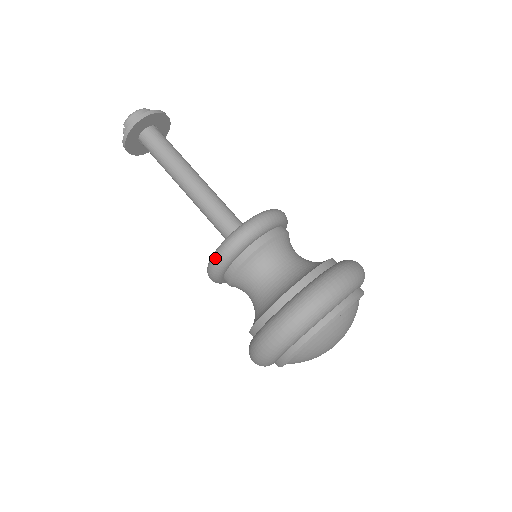
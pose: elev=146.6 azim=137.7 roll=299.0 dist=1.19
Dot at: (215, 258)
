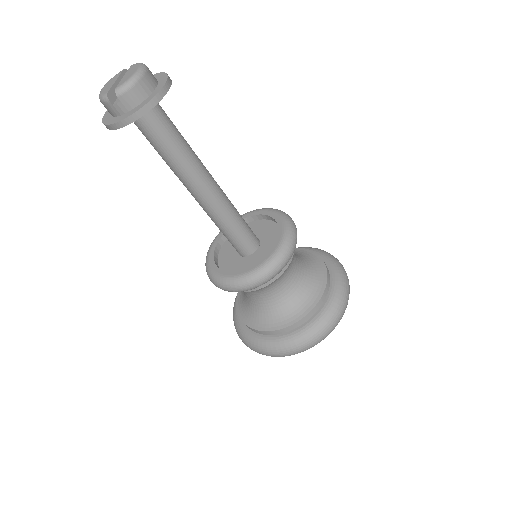
Dot at: (252, 284)
